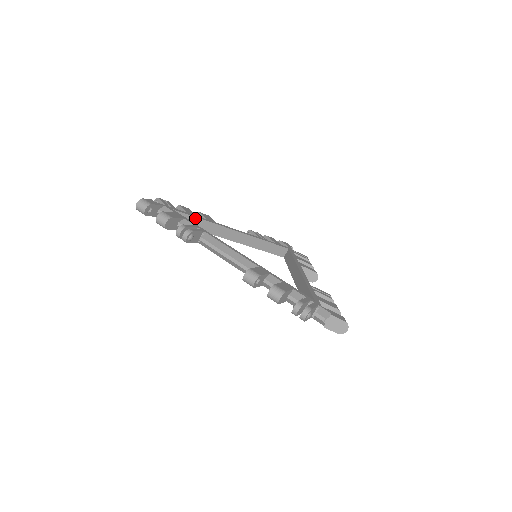
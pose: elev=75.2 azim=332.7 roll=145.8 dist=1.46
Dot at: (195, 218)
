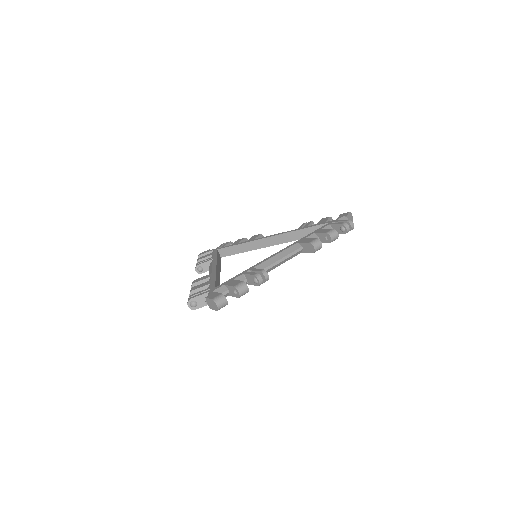
Dot at: (235, 246)
